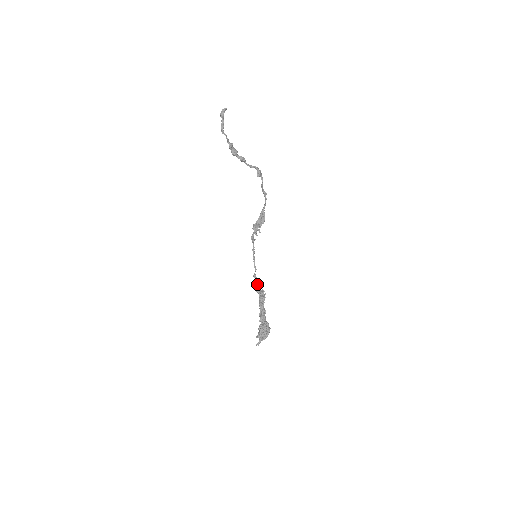
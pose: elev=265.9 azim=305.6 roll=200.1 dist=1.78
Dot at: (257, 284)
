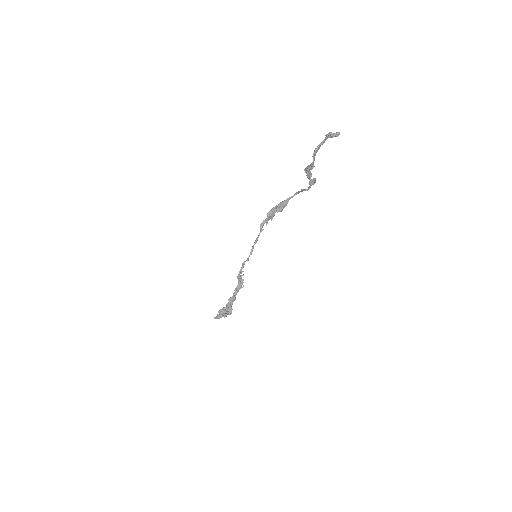
Dot at: (241, 273)
